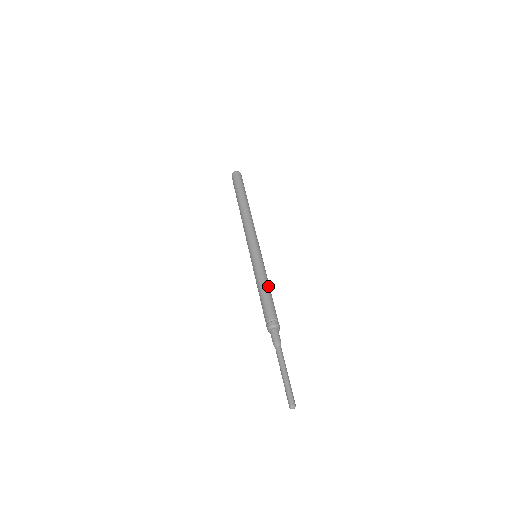
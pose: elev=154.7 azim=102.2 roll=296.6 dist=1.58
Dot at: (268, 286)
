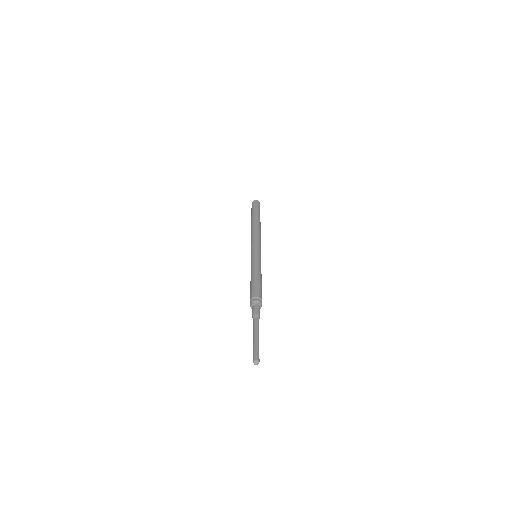
Dot at: (259, 275)
